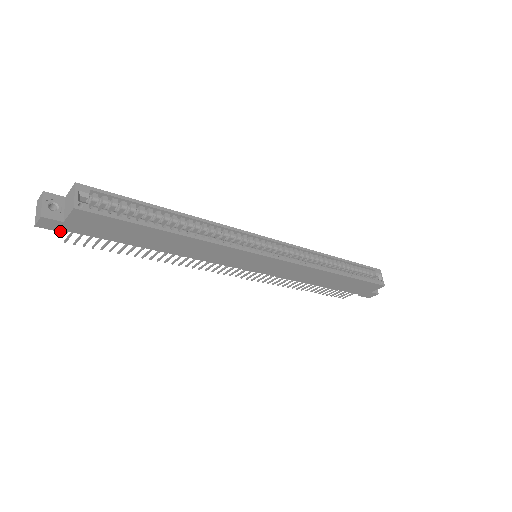
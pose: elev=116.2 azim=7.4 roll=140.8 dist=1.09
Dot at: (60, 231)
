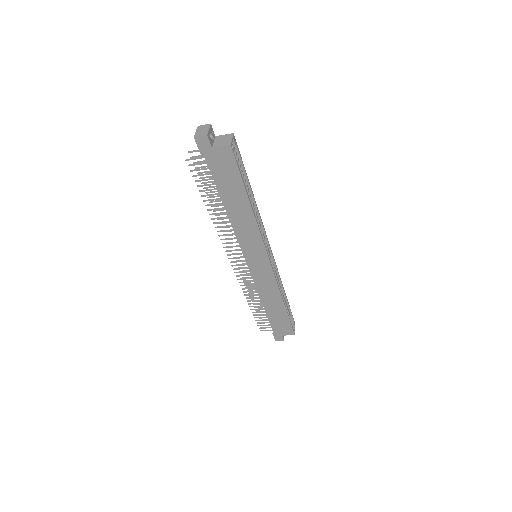
Dot at: (200, 151)
